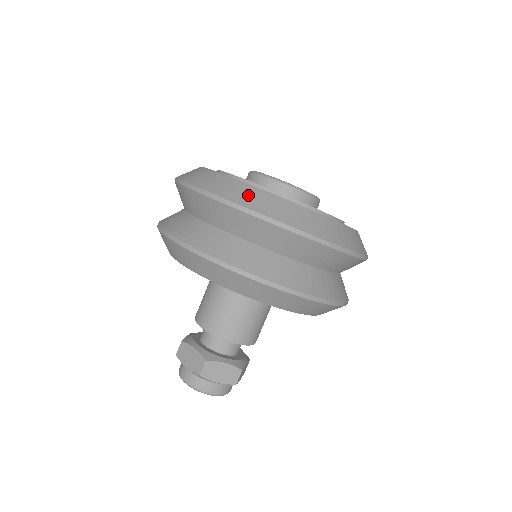
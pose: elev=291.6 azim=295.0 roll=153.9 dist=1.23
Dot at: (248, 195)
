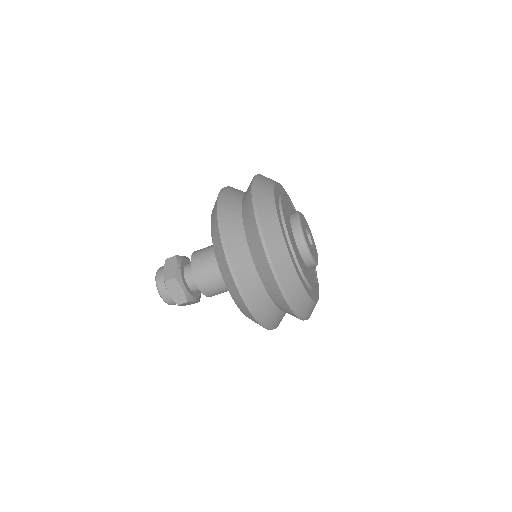
Dot at: (271, 226)
